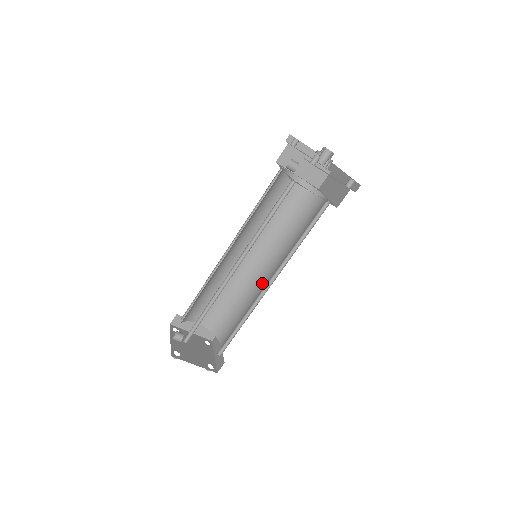
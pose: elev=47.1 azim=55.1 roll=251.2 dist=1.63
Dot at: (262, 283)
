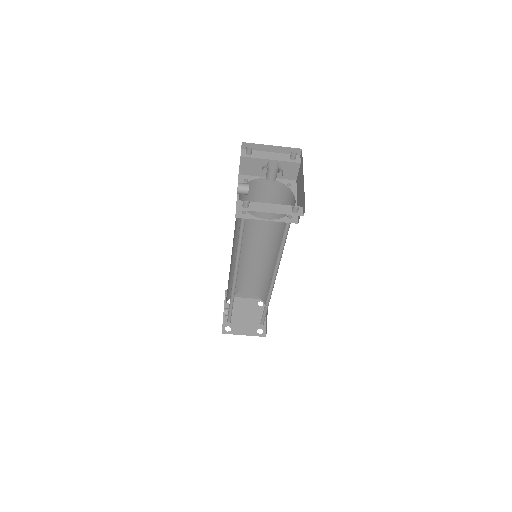
Dot at: occluded
